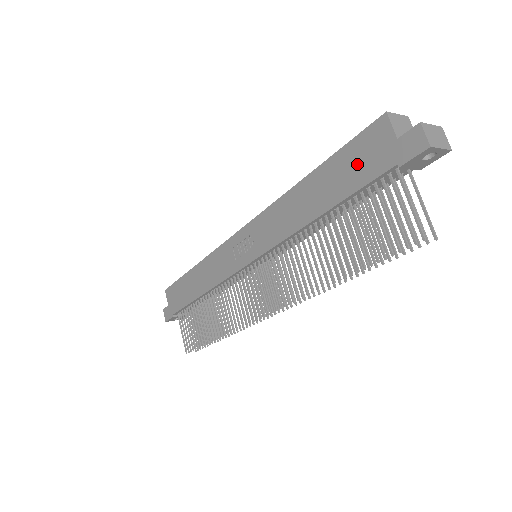
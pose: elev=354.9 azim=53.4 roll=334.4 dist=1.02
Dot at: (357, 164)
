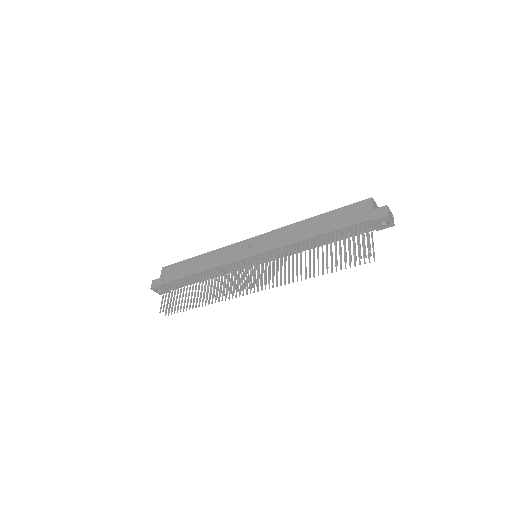
Dot at: (348, 216)
